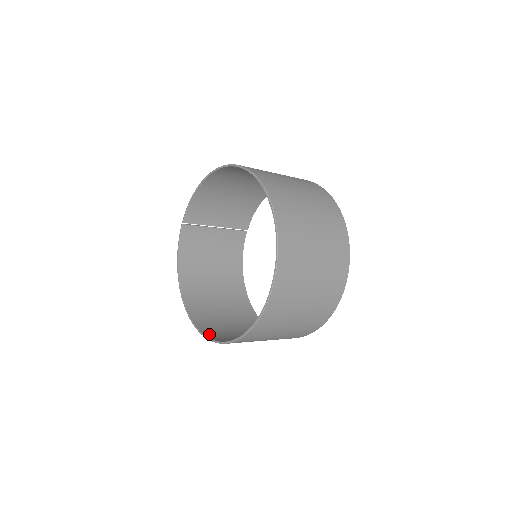
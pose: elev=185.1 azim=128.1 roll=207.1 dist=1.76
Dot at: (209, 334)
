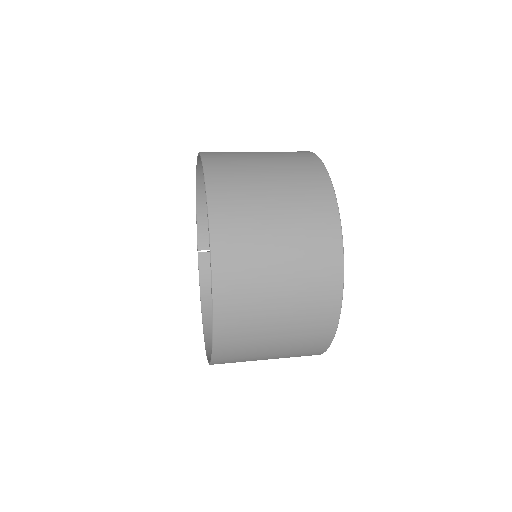
Dot at: occluded
